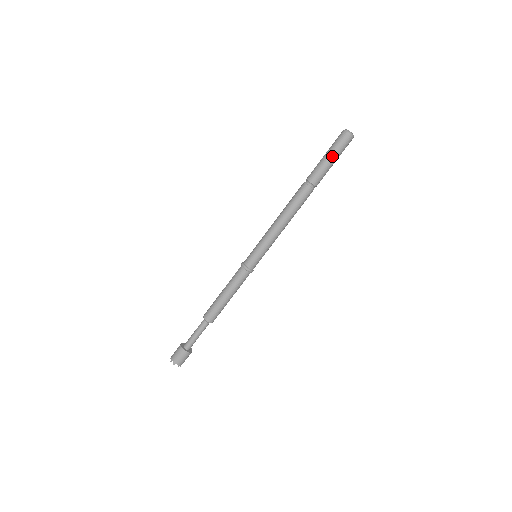
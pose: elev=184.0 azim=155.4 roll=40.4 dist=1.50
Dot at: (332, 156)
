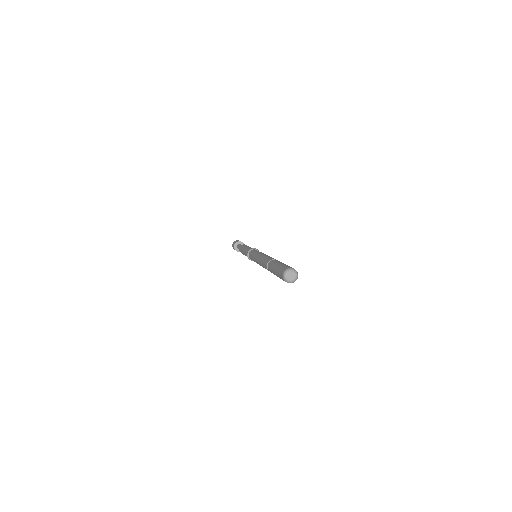
Dot at: (276, 274)
